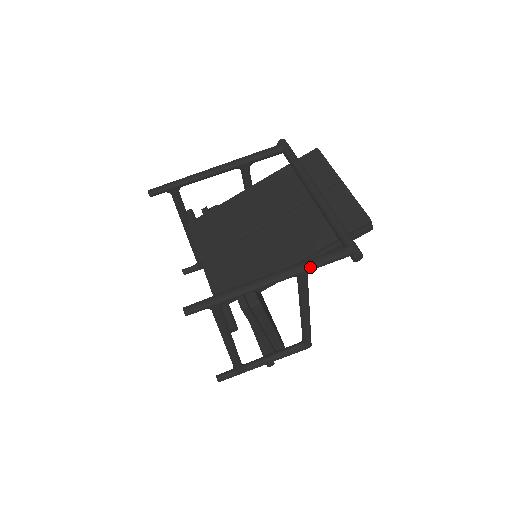
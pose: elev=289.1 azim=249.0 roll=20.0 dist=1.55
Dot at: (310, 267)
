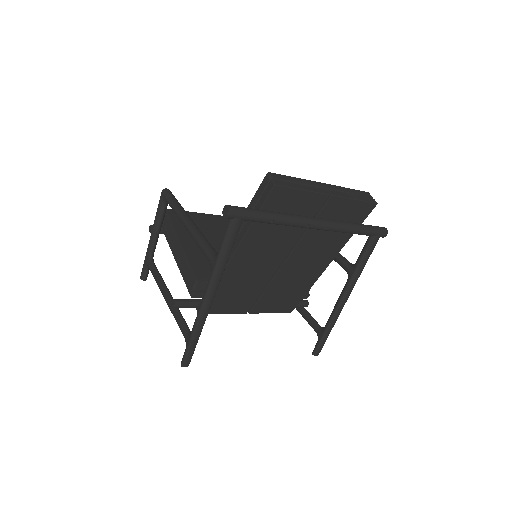
Dot at: occluded
